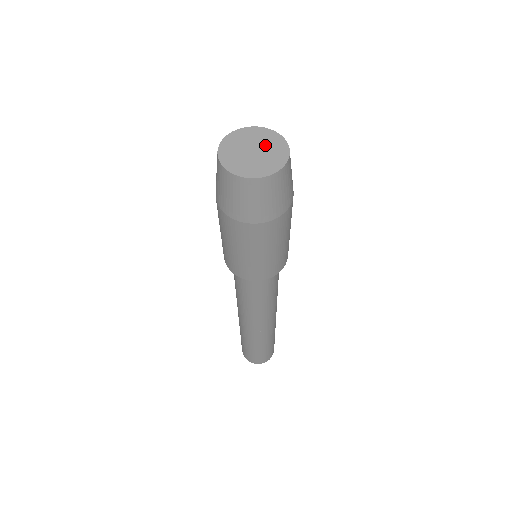
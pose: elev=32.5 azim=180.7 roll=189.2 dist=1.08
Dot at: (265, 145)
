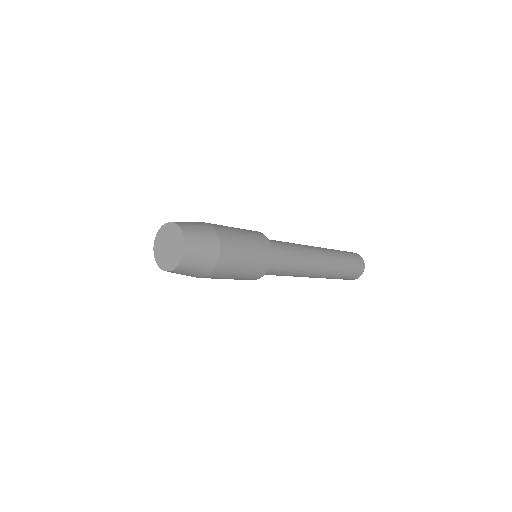
Dot at: (174, 241)
